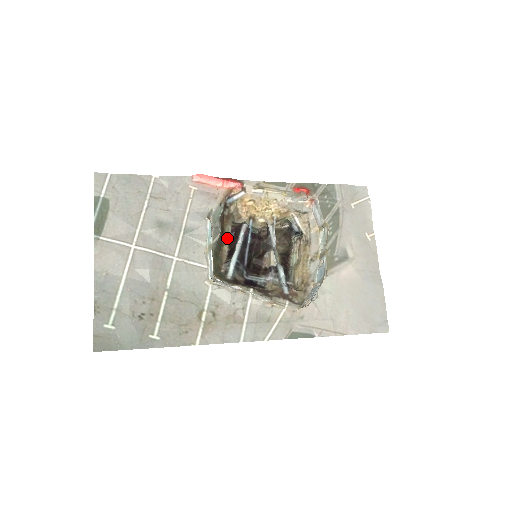
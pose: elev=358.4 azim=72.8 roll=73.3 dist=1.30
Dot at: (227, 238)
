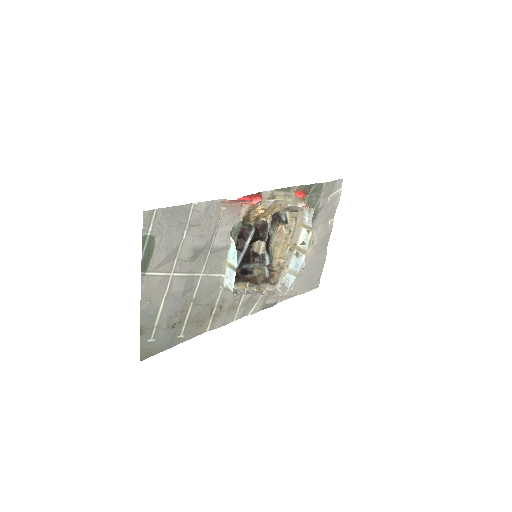
Dot at: occluded
